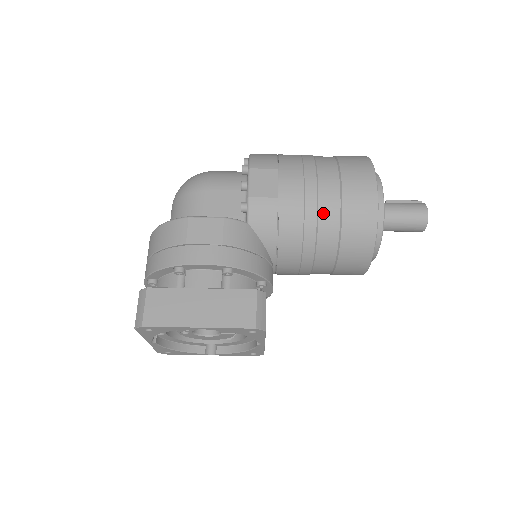
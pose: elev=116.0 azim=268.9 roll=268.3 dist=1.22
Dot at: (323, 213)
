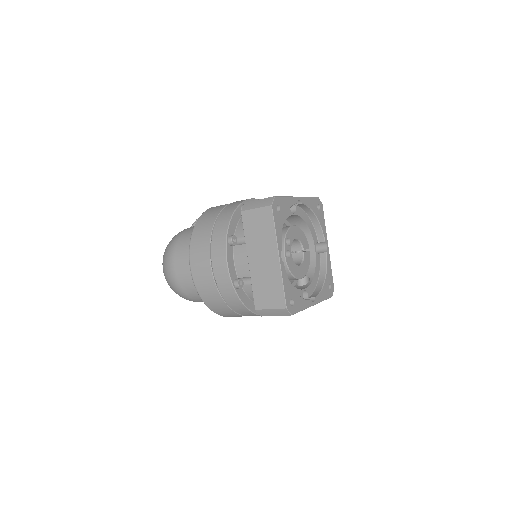
Dot at: occluded
